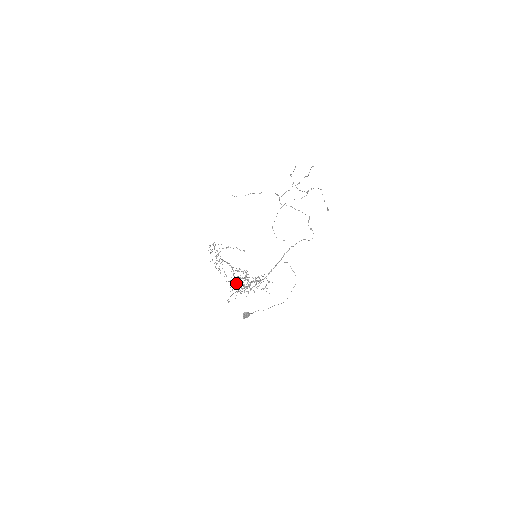
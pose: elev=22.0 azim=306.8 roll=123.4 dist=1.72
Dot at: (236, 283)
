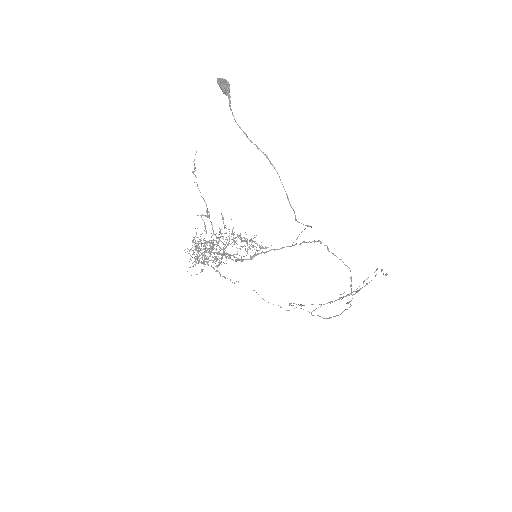
Dot at: (206, 251)
